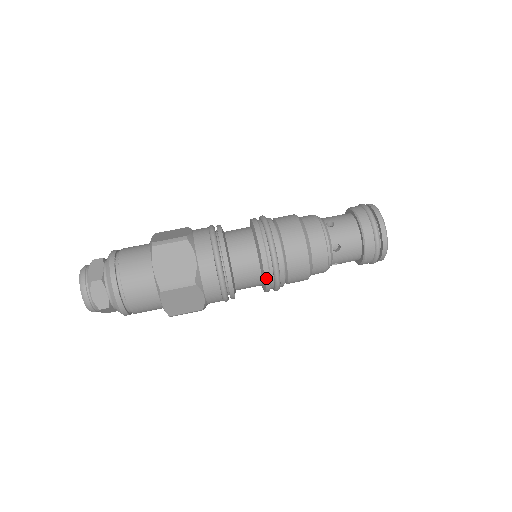
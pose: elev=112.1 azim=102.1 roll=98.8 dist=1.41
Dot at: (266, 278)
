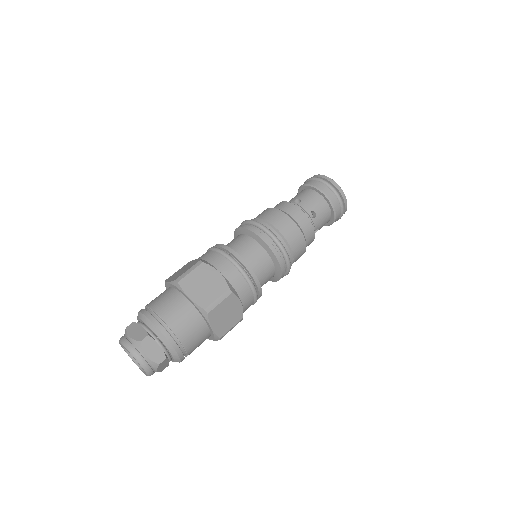
Dot at: occluded
